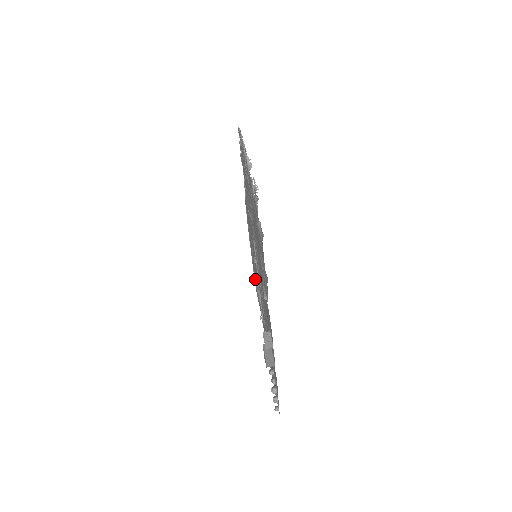
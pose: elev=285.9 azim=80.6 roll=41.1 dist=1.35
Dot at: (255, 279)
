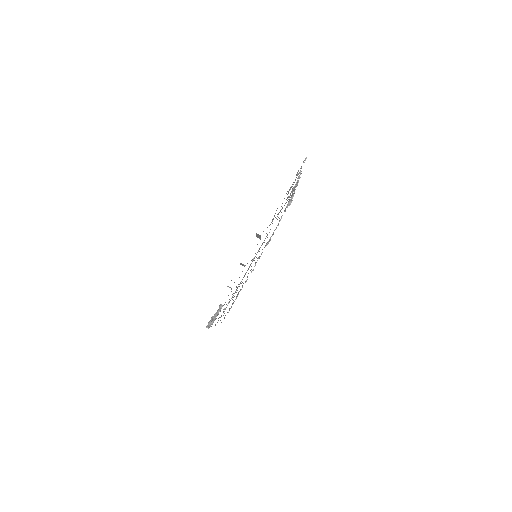
Dot at: occluded
